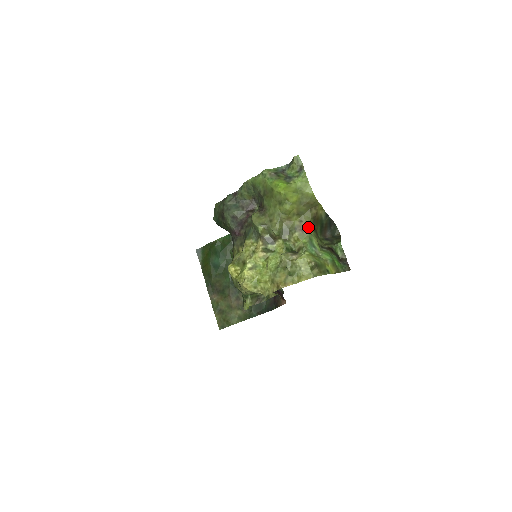
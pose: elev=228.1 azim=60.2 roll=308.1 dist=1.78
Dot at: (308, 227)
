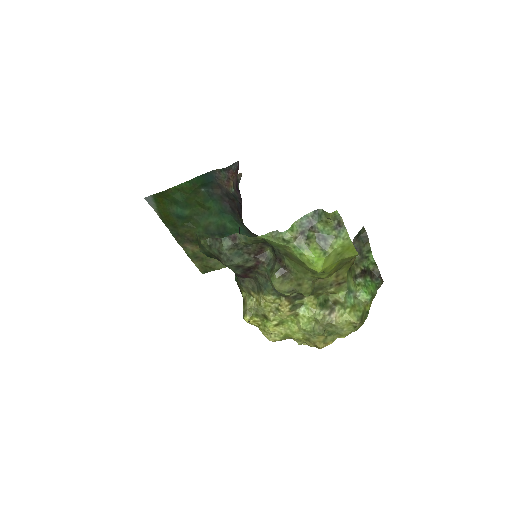
Dot at: (346, 278)
